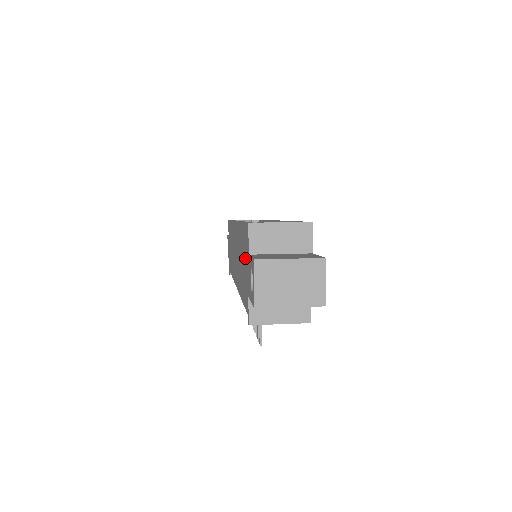
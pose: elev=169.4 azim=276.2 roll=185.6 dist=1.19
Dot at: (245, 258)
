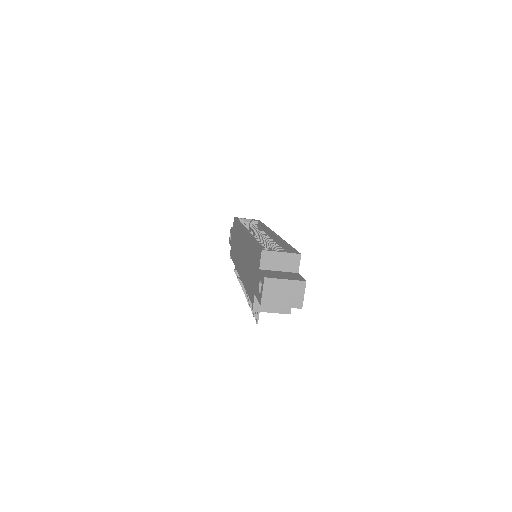
Dot at: (255, 268)
